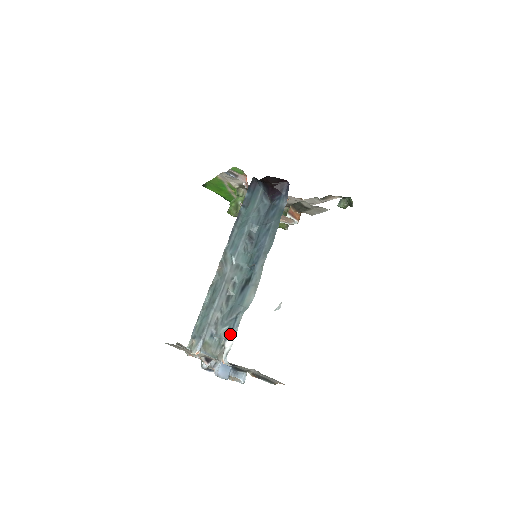
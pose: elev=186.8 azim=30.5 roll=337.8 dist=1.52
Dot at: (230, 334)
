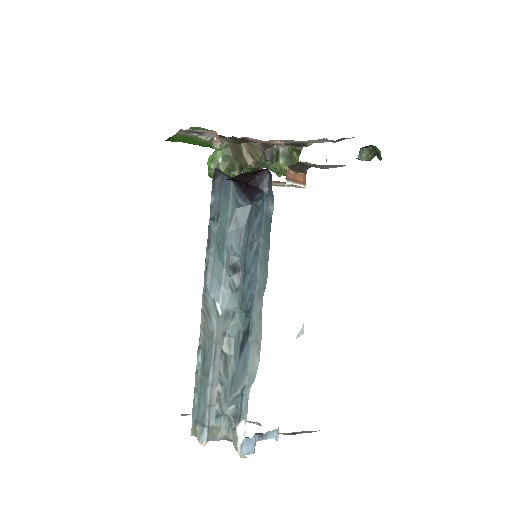
Dot at: (239, 418)
